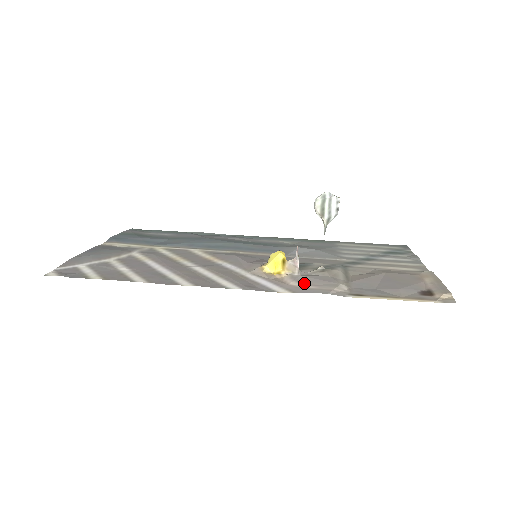
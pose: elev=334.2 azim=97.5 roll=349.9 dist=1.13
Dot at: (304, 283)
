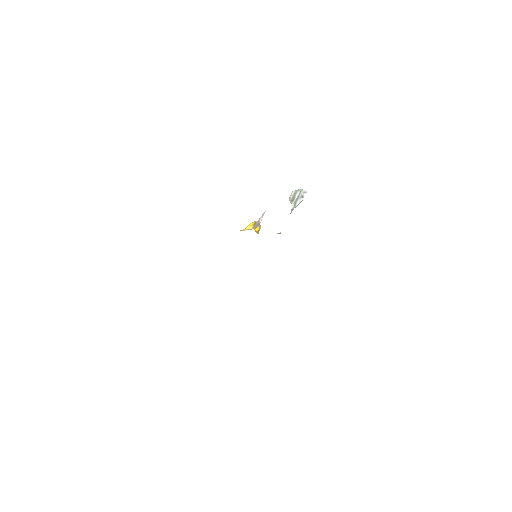
Dot at: occluded
